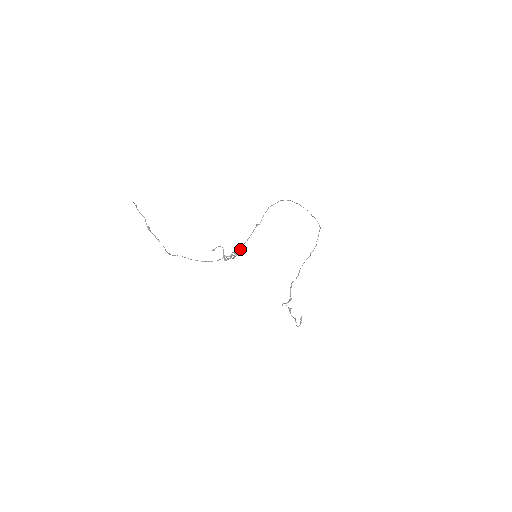
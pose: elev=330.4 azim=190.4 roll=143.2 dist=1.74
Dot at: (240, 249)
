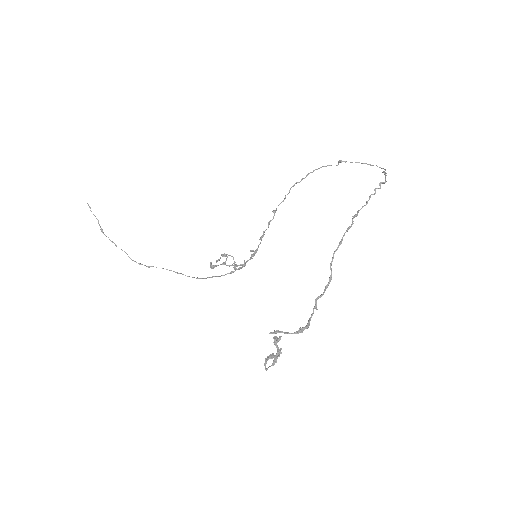
Dot at: (254, 254)
